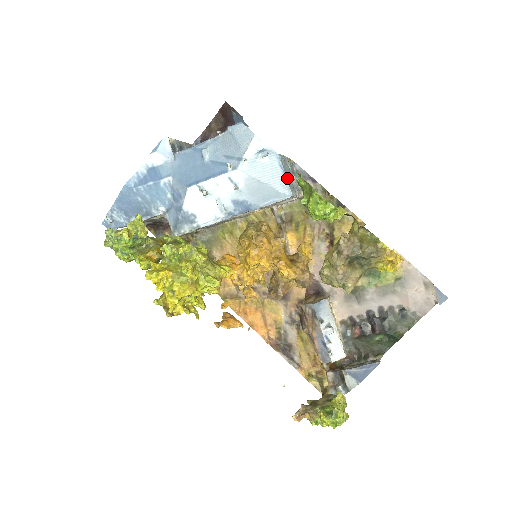
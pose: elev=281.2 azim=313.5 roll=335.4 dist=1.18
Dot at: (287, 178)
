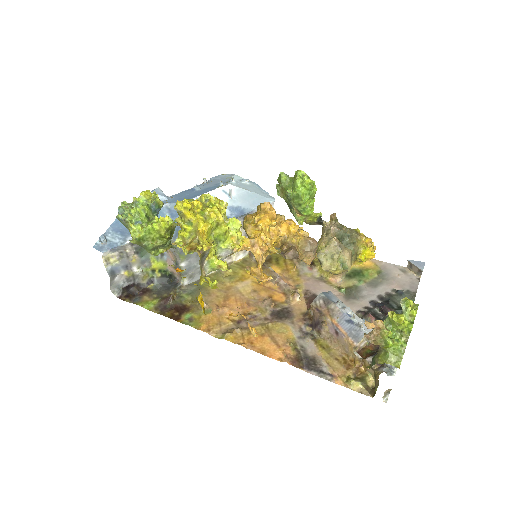
Dot at: (267, 193)
